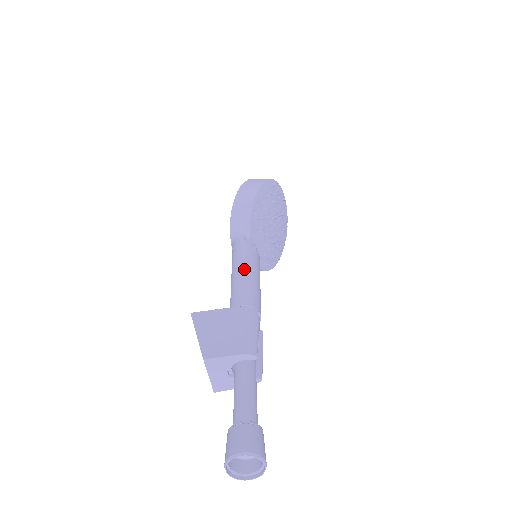
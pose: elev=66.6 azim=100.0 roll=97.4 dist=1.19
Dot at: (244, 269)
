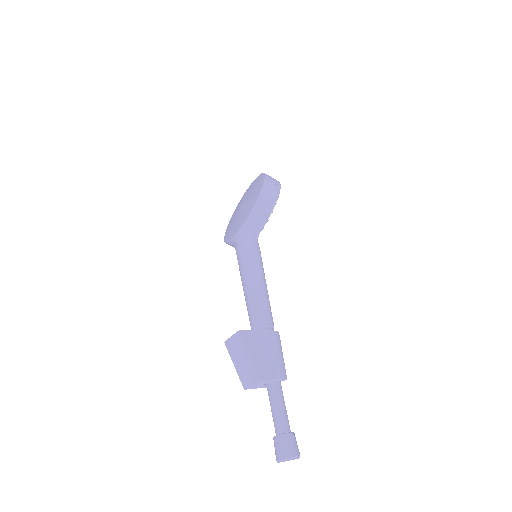
Dot at: (263, 283)
